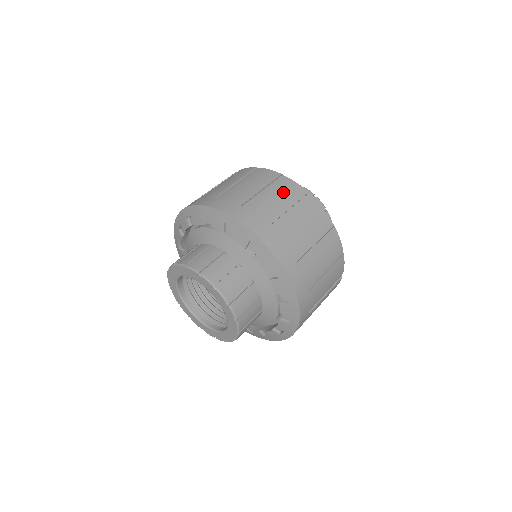
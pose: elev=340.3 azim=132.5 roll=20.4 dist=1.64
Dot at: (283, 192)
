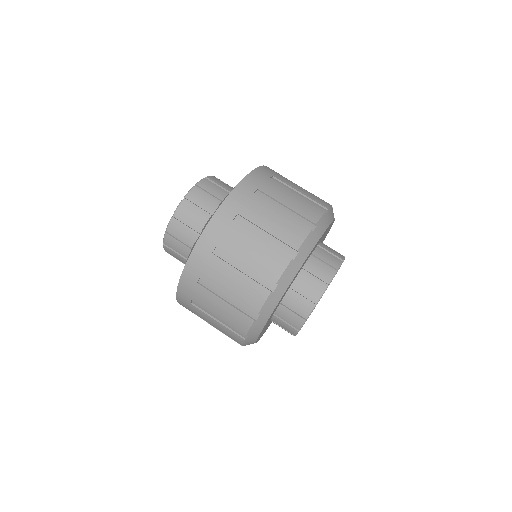
Dot at: (313, 195)
